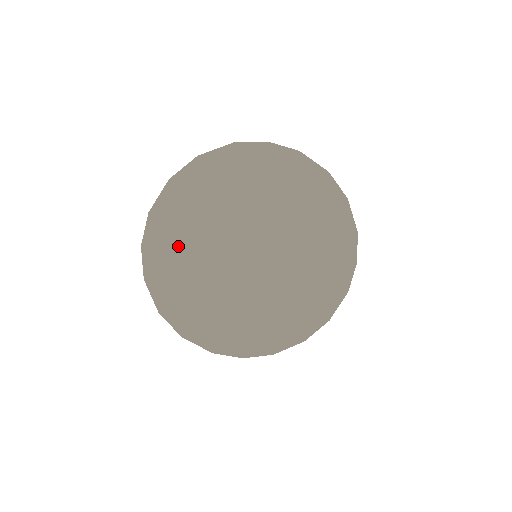
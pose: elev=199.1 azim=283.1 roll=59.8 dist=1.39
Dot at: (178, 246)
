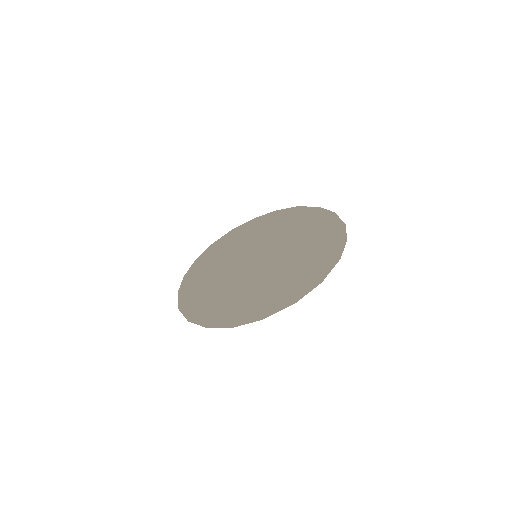
Dot at: (203, 264)
